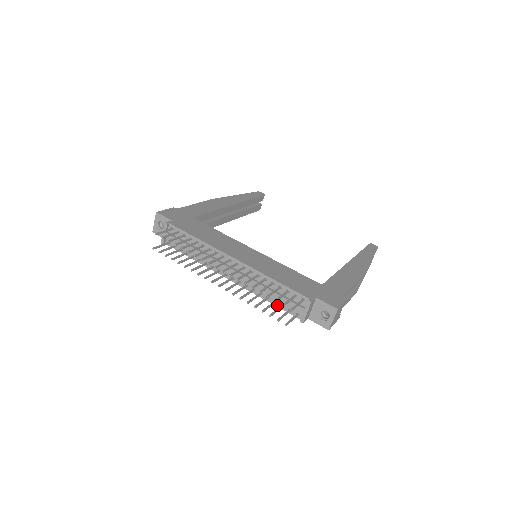
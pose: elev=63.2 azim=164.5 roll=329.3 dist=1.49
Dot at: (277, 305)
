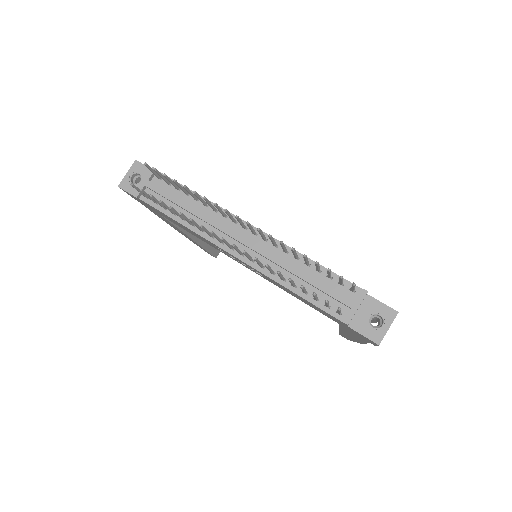
Dot at: (307, 298)
